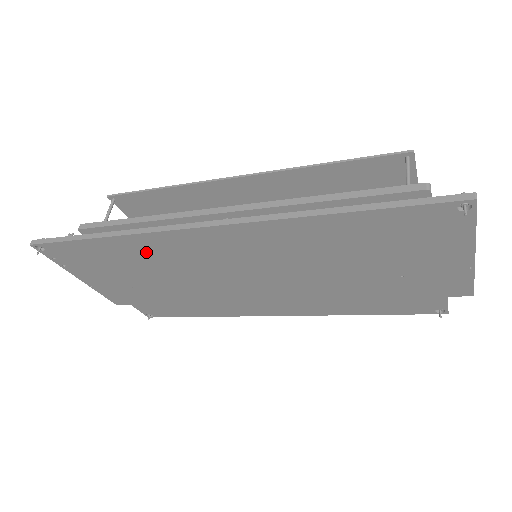
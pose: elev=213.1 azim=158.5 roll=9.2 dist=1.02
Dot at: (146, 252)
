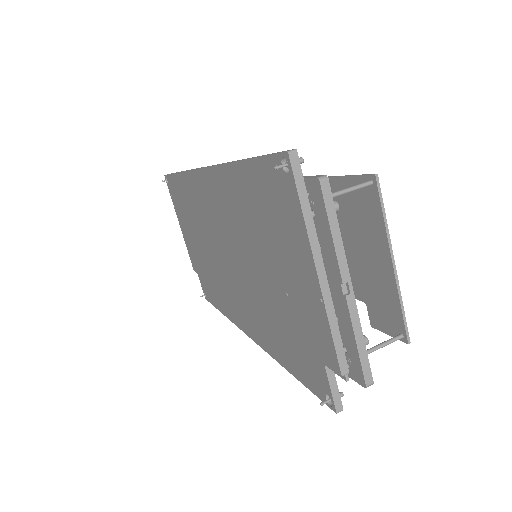
Dot at: (190, 197)
